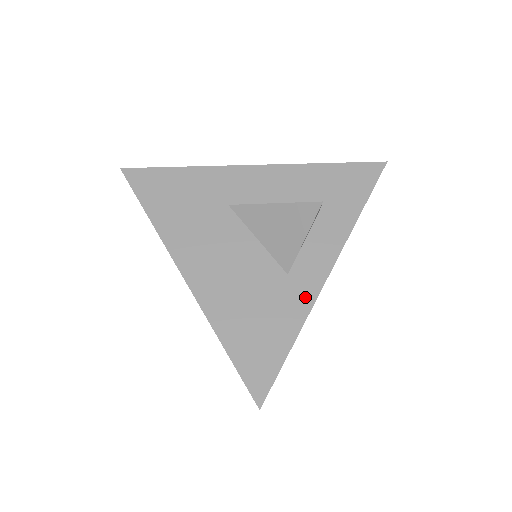
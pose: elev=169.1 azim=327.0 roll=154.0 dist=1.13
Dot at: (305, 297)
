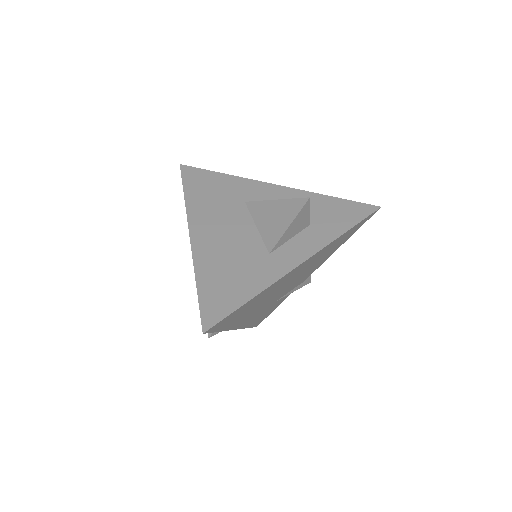
Dot at: (276, 271)
